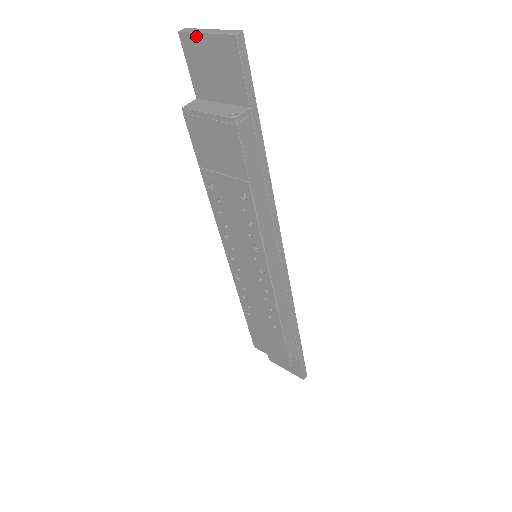
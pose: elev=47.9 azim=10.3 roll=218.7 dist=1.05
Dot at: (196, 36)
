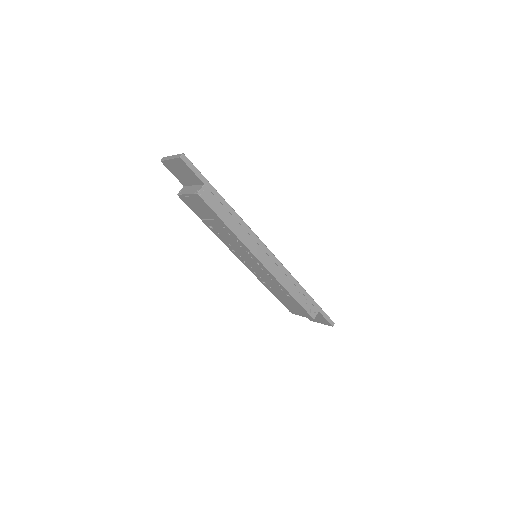
Dot at: (167, 161)
